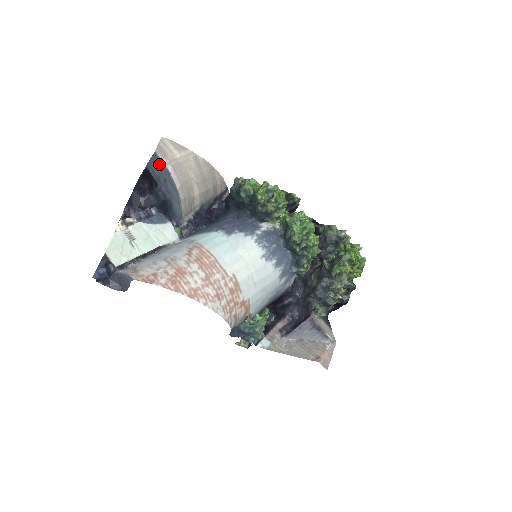
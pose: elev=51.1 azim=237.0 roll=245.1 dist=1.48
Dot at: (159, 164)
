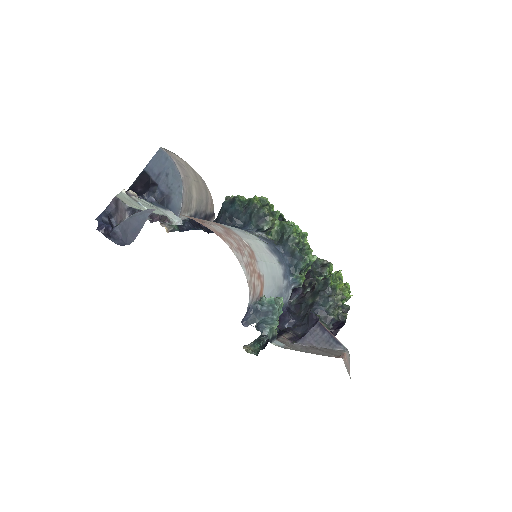
Dot at: (162, 160)
